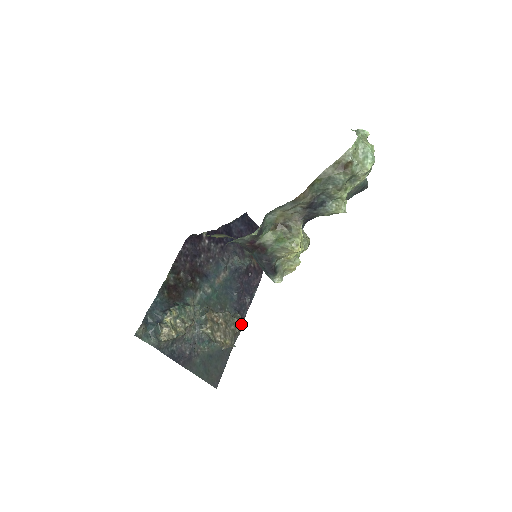
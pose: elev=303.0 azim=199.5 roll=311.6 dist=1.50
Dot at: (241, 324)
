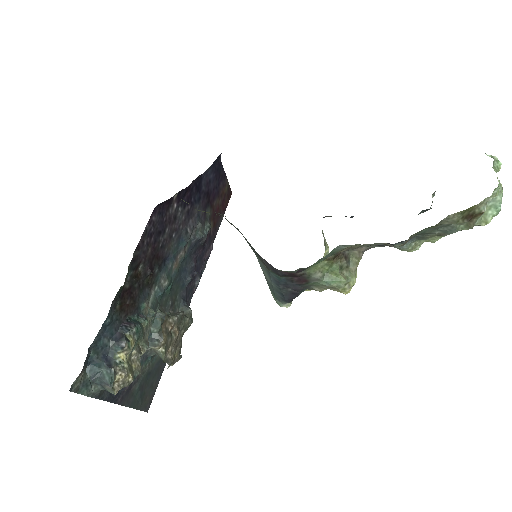
Dot at: occluded
